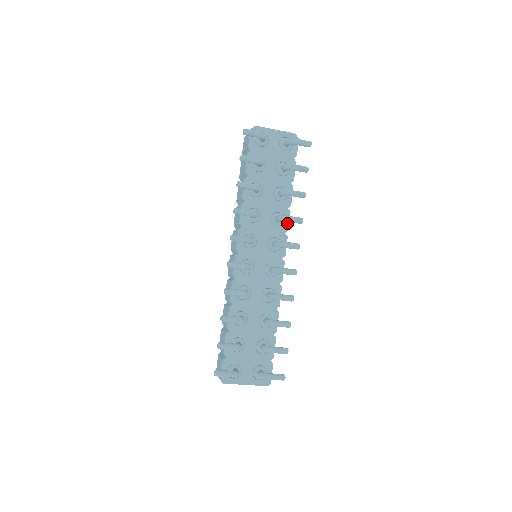
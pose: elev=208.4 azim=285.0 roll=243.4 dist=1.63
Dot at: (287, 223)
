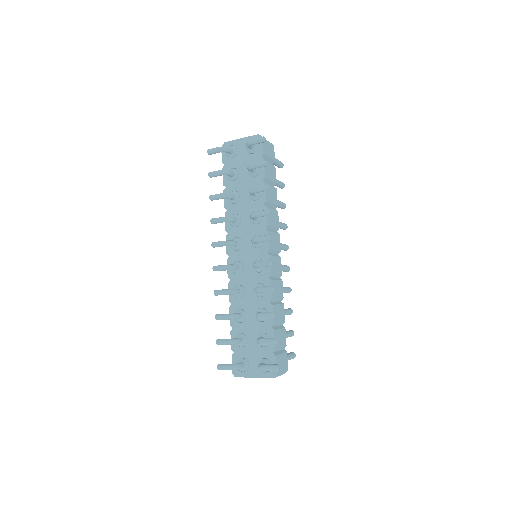
Dot at: (265, 218)
